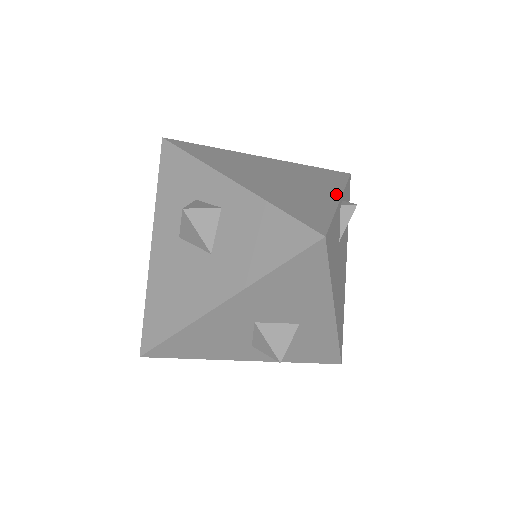
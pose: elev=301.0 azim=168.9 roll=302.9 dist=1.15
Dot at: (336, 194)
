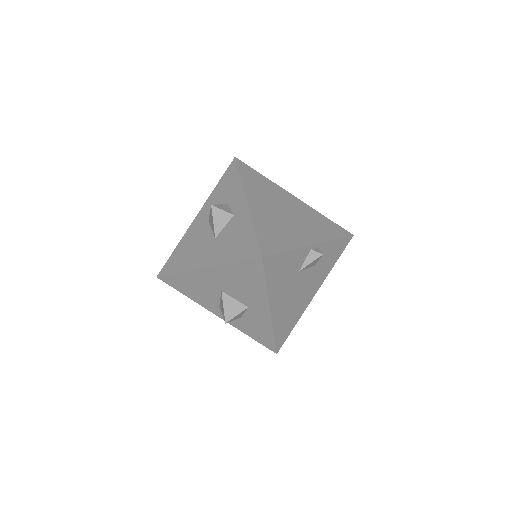
Dot at: (314, 241)
